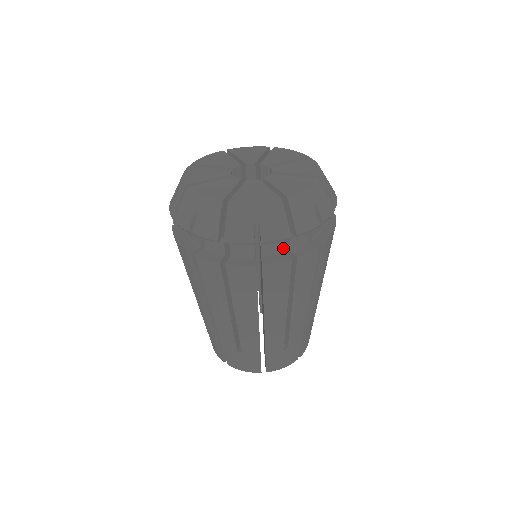
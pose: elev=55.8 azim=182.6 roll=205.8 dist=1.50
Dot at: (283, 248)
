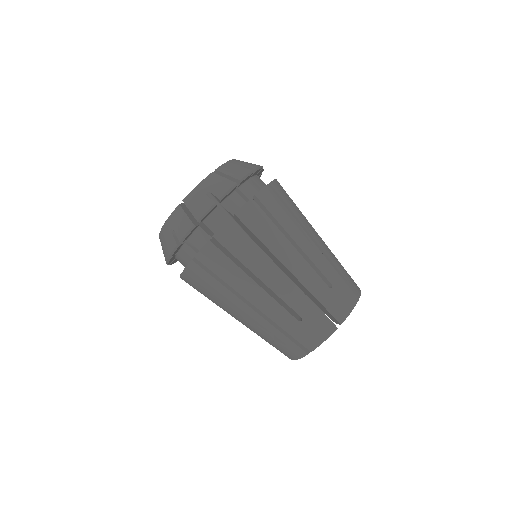
Dot at: (208, 236)
